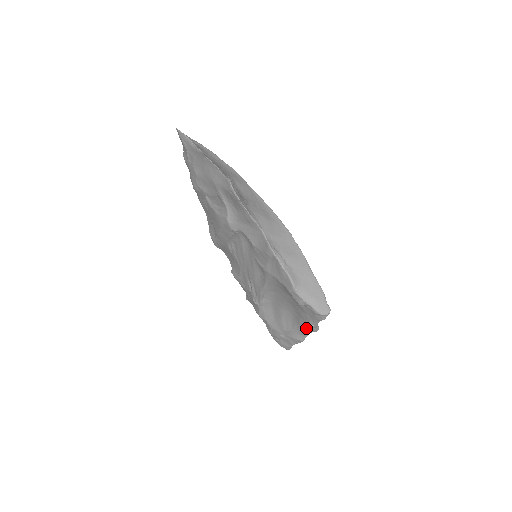
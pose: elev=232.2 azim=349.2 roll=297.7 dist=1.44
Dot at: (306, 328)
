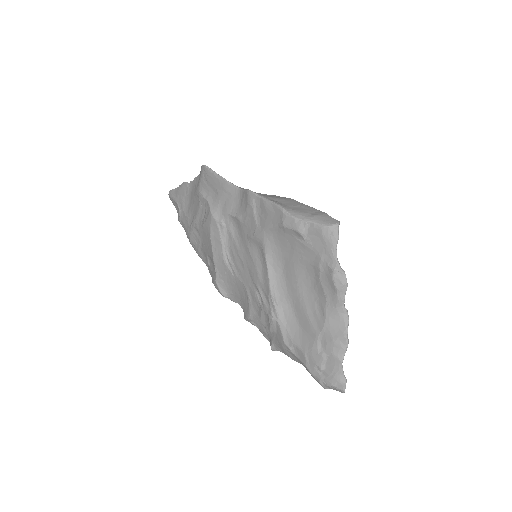
Dot at: (333, 290)
